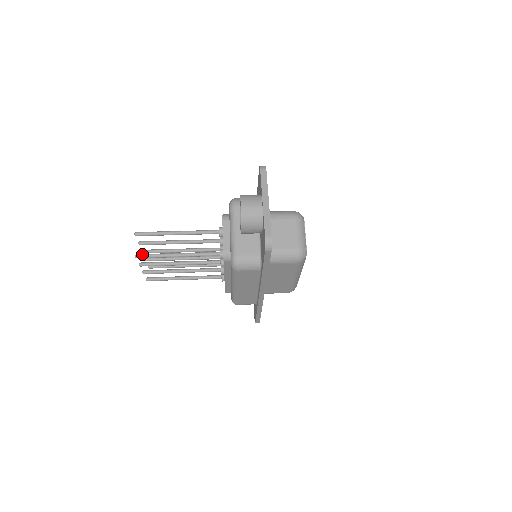
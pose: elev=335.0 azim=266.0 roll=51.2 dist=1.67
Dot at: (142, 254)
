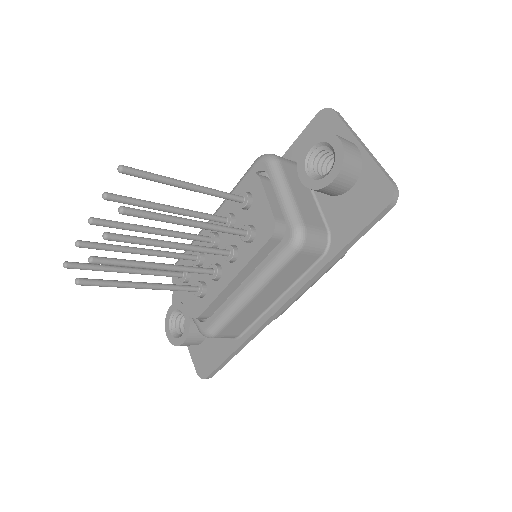
Dot at: occluded
